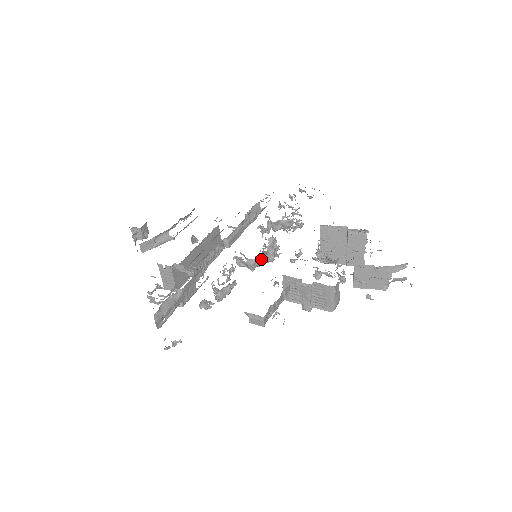
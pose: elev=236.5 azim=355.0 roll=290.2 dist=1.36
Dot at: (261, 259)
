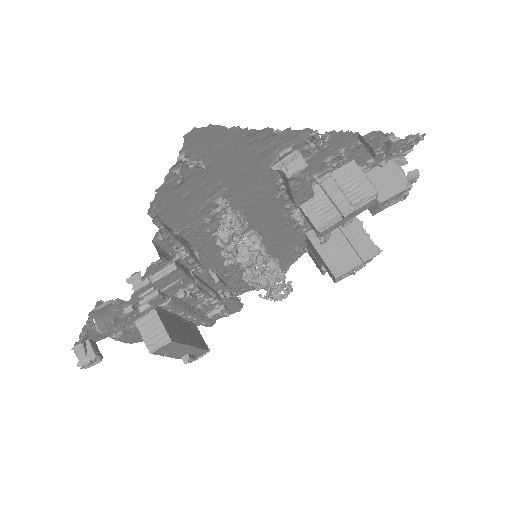
Dot at: (263, 244)
